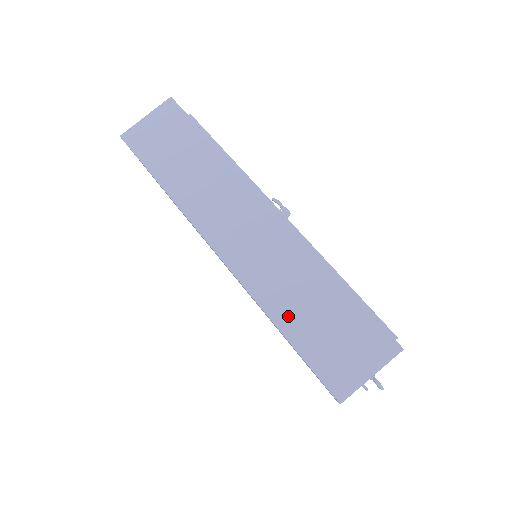
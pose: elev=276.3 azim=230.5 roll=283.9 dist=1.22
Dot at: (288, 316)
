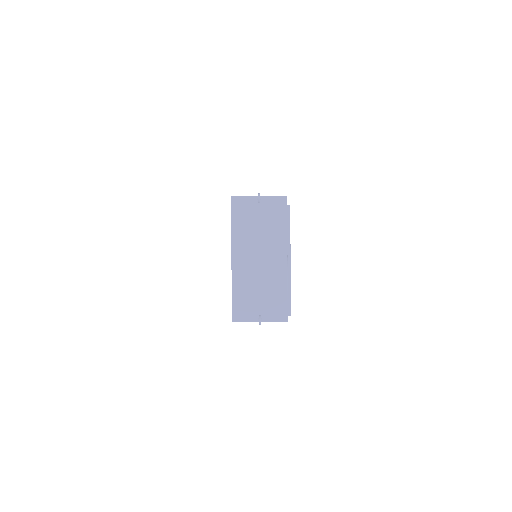
Dot at: occluded
